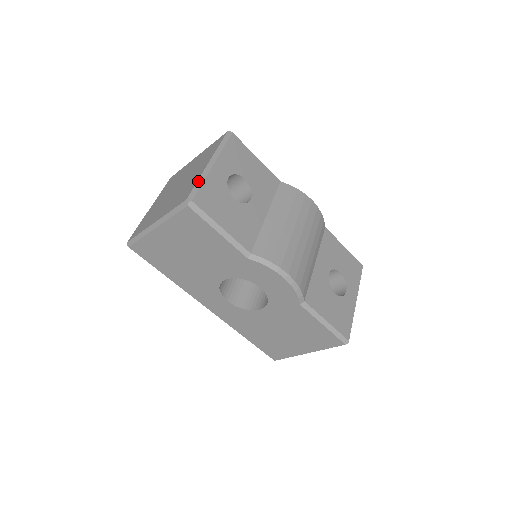
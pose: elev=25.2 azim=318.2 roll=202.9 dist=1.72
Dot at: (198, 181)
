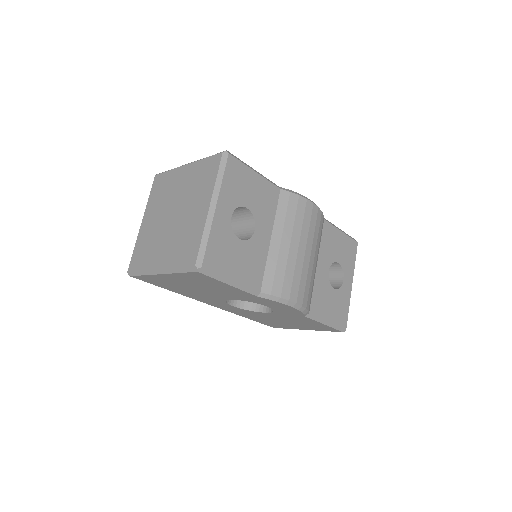
Dot at: (203, 237)
